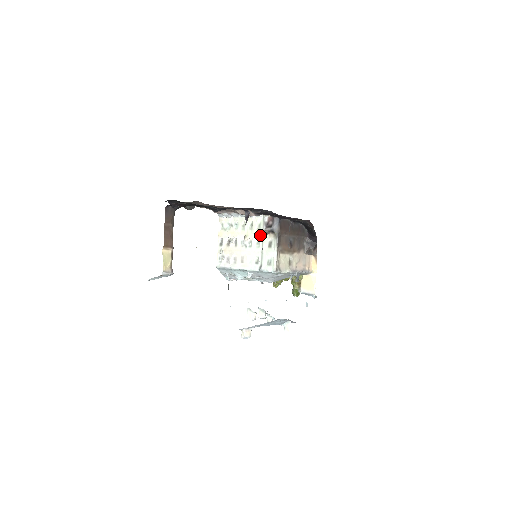
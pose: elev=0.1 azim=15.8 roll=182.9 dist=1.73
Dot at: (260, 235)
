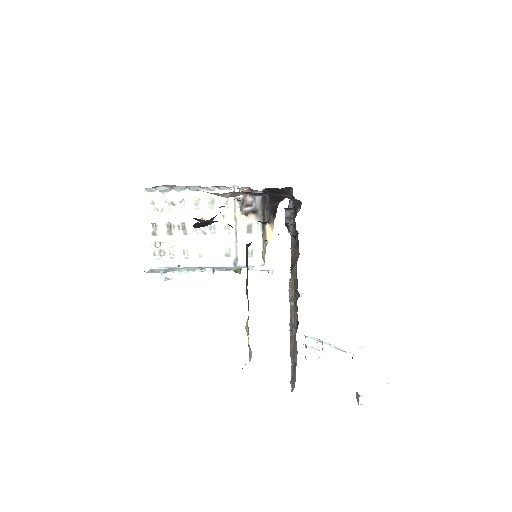
Dot at: (230, 217)
